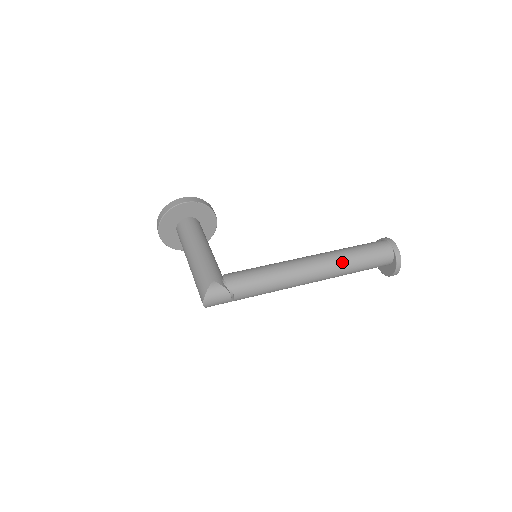
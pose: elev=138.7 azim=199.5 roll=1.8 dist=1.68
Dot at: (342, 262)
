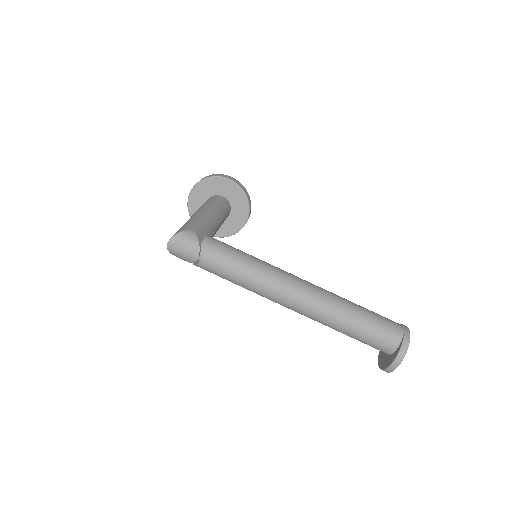
Dot at: (336, 306)
